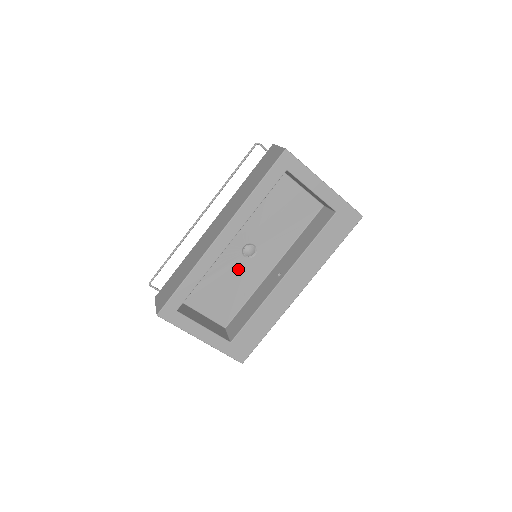
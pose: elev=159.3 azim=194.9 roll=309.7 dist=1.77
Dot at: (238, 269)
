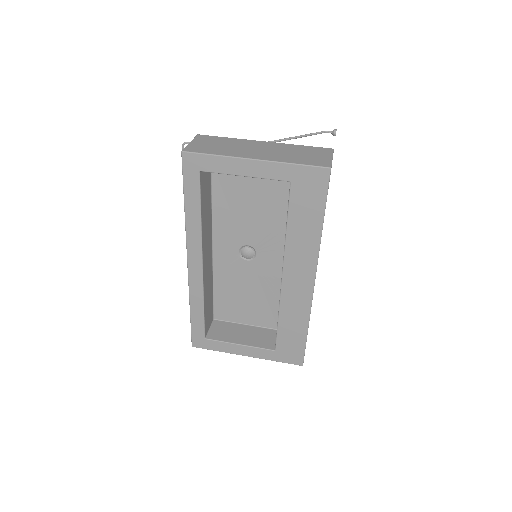
Dot at: (250, 274)
